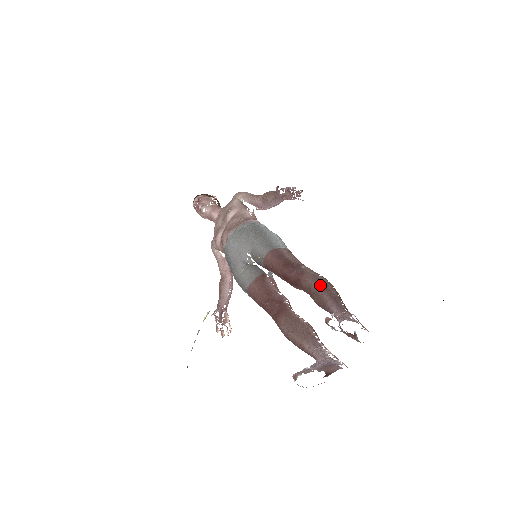
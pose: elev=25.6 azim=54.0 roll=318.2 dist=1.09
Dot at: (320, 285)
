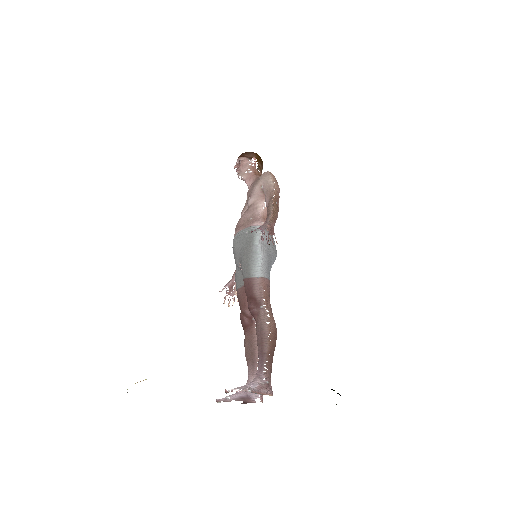
Dot at: (259, 336)
